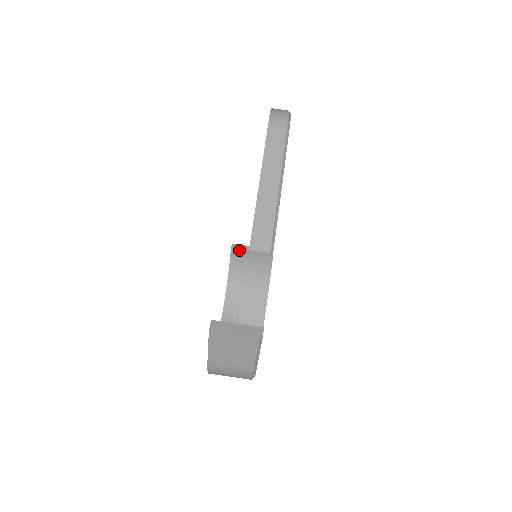
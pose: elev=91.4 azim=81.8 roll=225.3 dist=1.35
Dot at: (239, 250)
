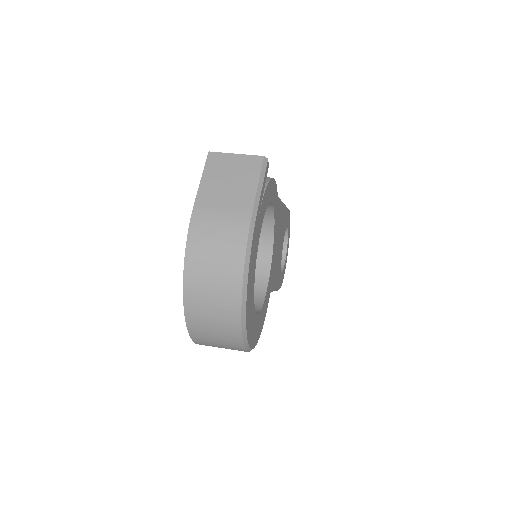
Dot at: occluded
